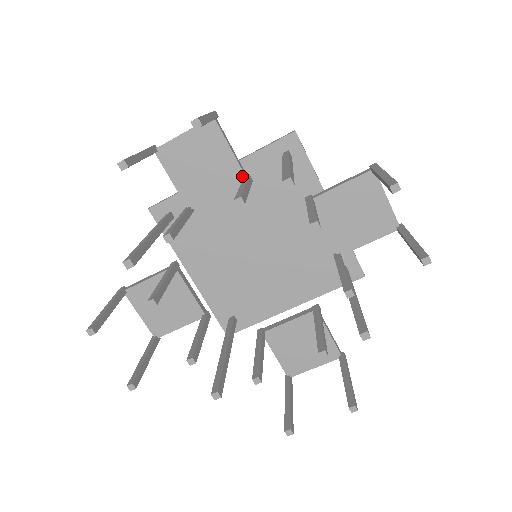
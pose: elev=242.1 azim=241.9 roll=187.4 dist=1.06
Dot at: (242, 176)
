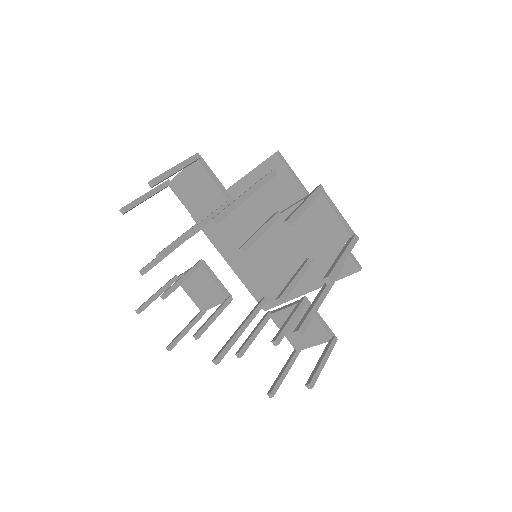
Dot at: (225, 199)
